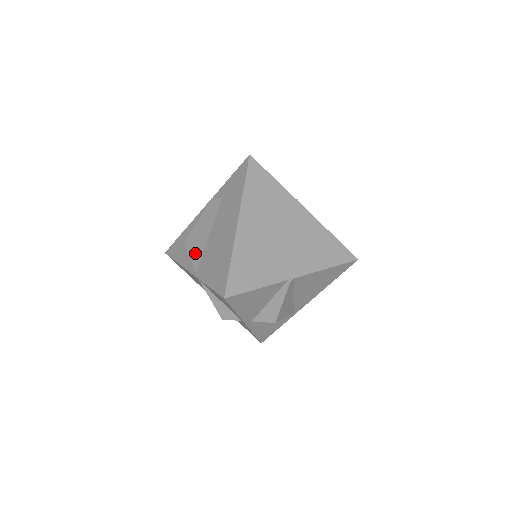
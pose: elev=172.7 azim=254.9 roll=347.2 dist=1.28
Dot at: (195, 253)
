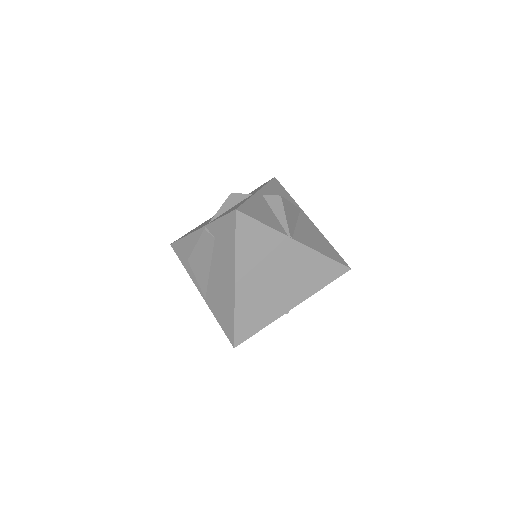
Dot at: (200, 279)
